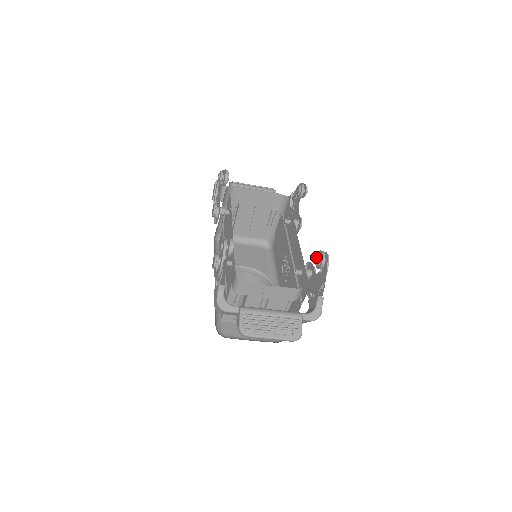
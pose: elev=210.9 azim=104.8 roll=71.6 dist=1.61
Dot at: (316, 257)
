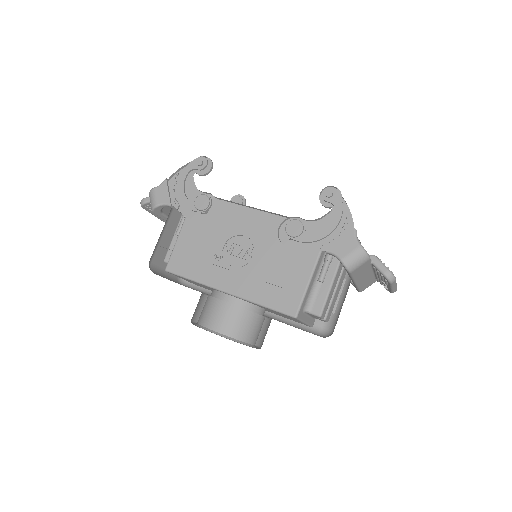
Dot at: occluded
